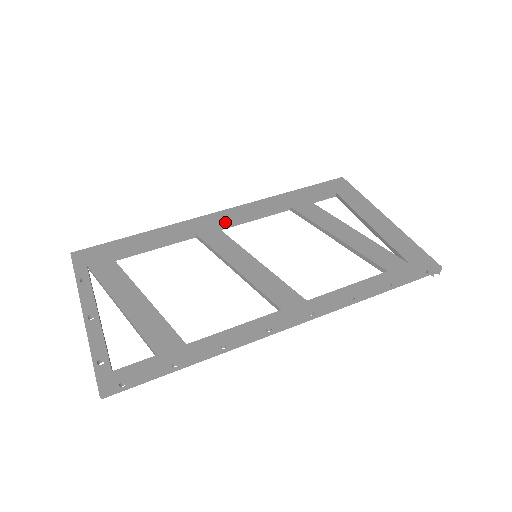
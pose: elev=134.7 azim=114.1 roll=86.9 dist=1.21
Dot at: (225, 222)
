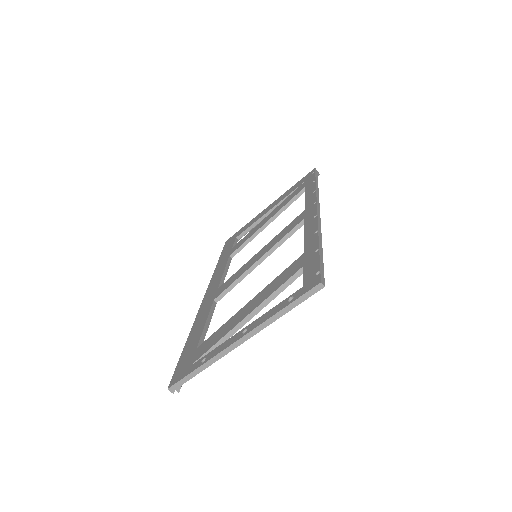
Dot at: (216, 286)
